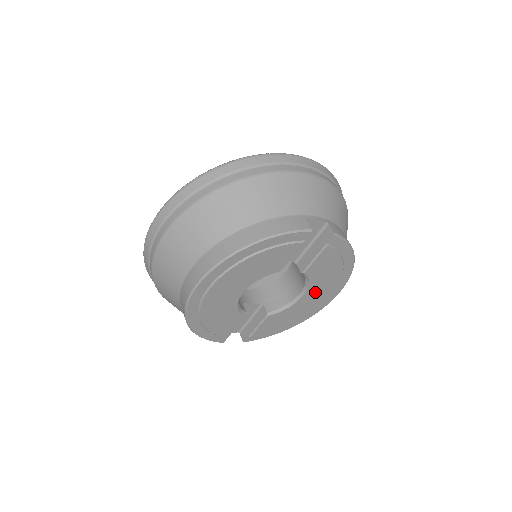
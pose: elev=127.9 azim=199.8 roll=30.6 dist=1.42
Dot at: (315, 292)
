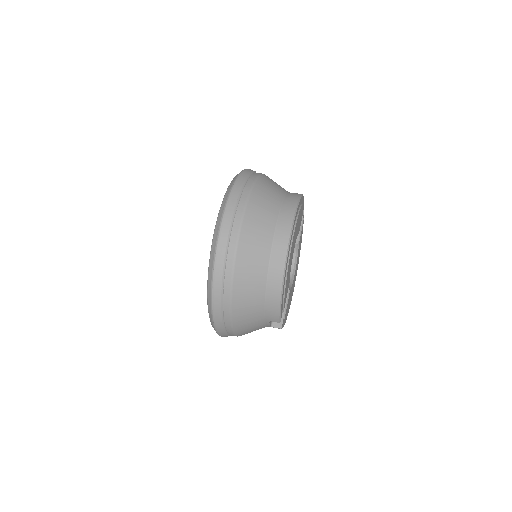
Dot at: occluded
